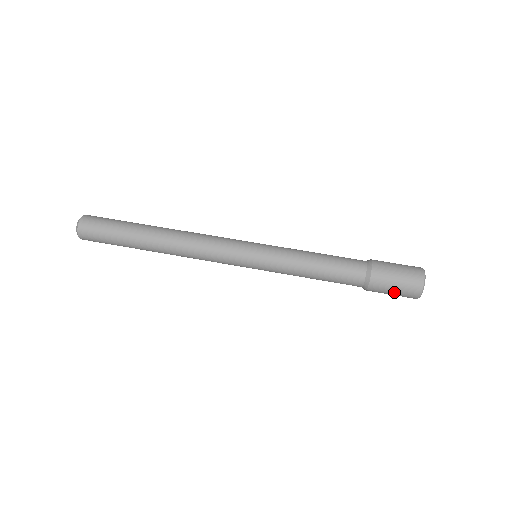
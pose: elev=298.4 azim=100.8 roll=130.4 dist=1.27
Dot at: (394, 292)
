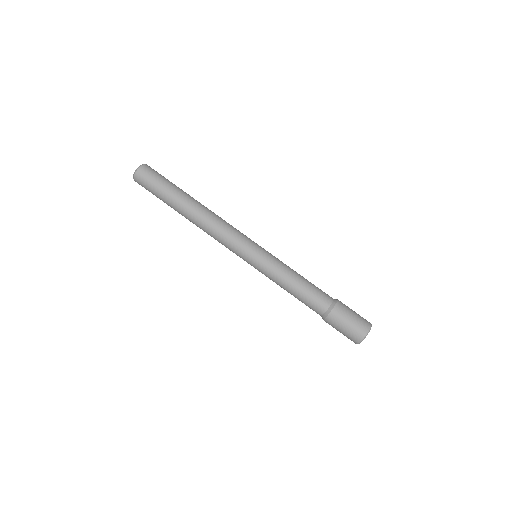
Dot at: occluded
